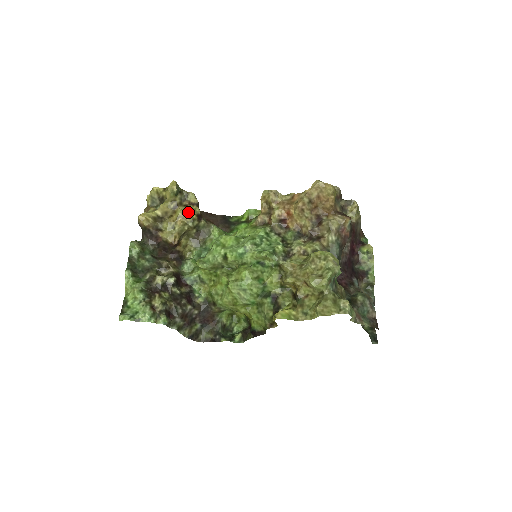
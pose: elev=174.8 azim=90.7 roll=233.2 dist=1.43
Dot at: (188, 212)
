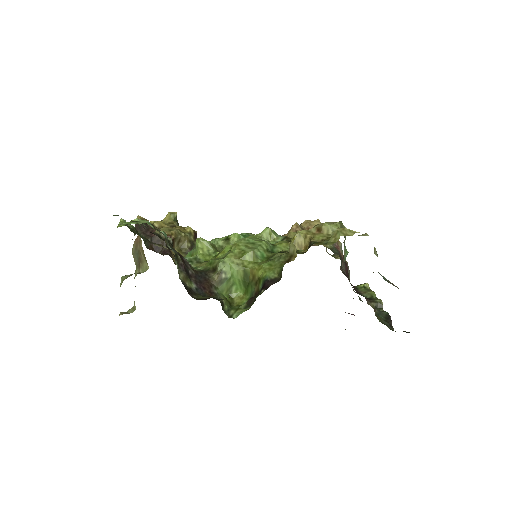
Dot at: occluded
